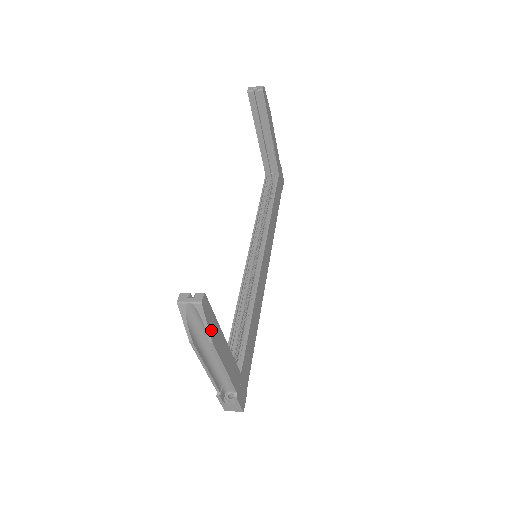
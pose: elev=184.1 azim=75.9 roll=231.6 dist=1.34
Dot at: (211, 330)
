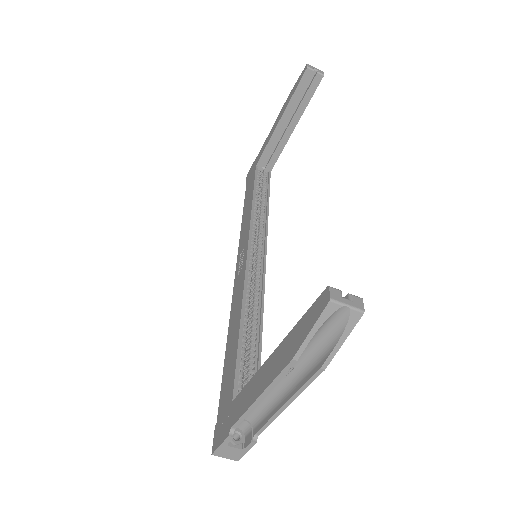
Dot at: (332, 351)
